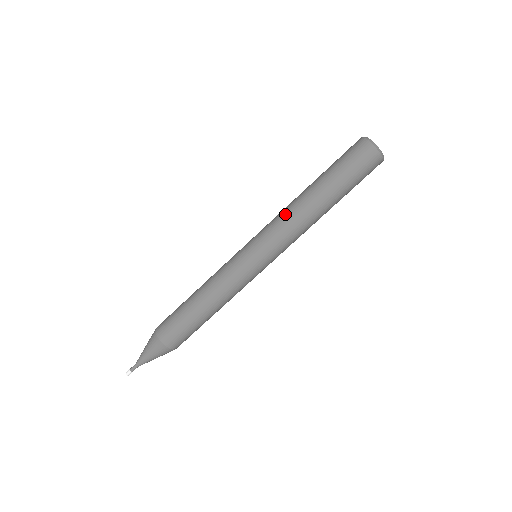
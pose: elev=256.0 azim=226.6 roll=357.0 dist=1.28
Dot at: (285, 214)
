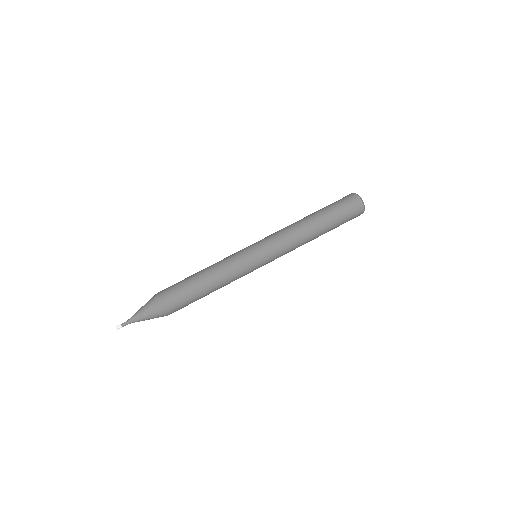
Dot at: (286, 227)
